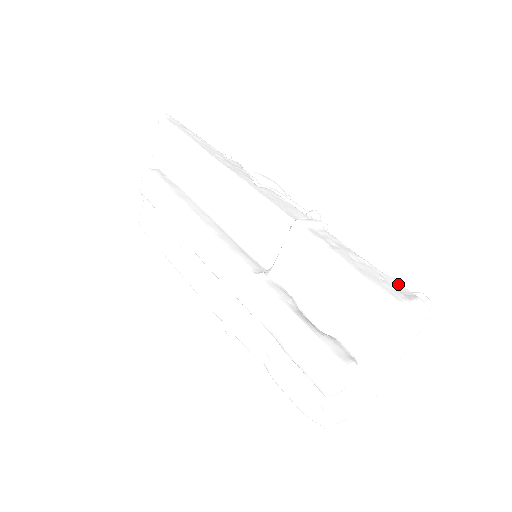
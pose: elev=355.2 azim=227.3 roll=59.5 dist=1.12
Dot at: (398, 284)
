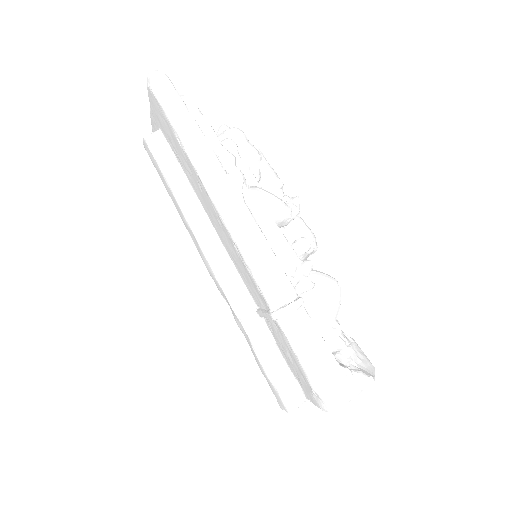
Dot at: (348, 374)
